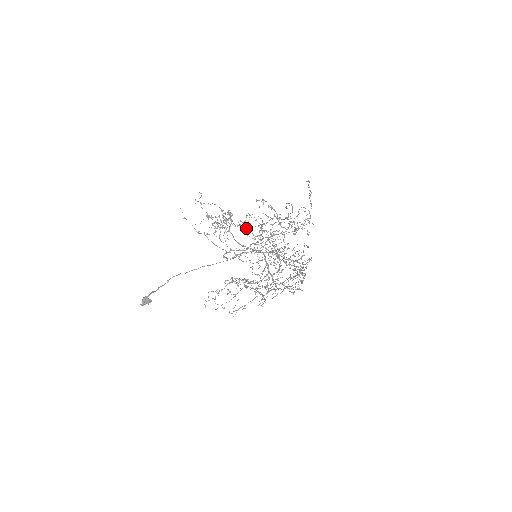
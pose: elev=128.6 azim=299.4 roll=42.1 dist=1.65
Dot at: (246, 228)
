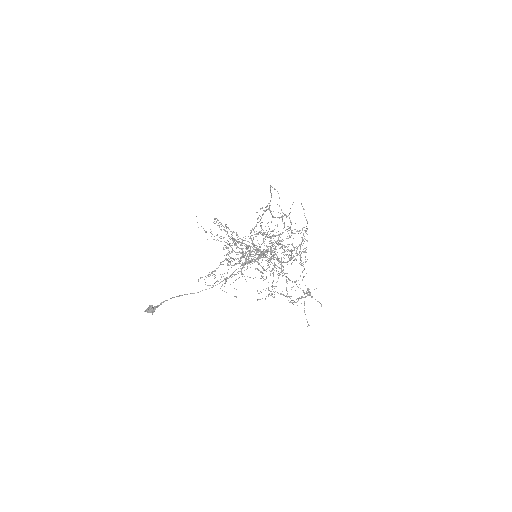
Dot at: occluded
